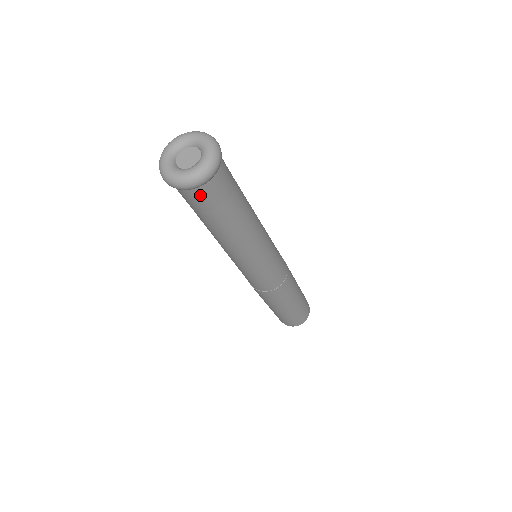
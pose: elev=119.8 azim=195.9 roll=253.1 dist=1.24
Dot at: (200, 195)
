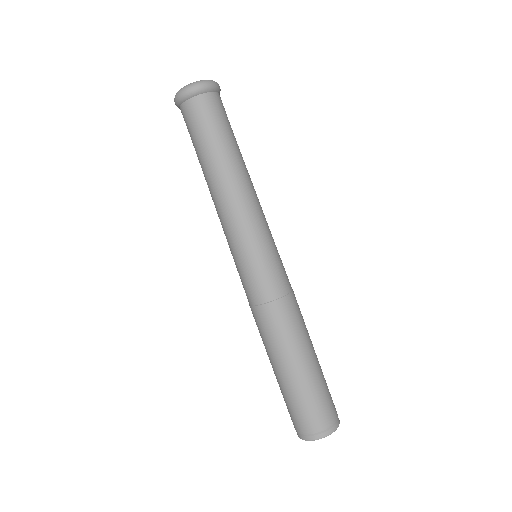
Dot at: (188, 111)
